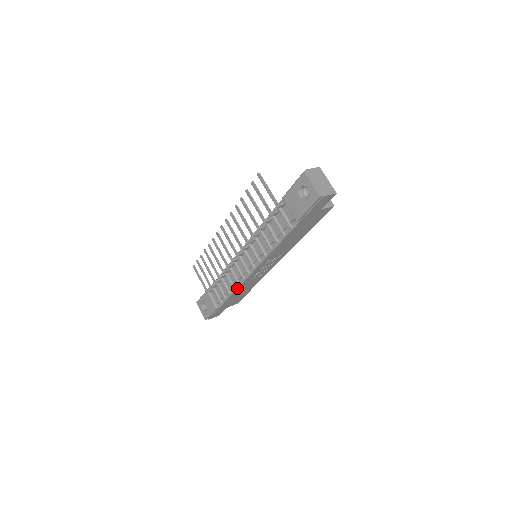
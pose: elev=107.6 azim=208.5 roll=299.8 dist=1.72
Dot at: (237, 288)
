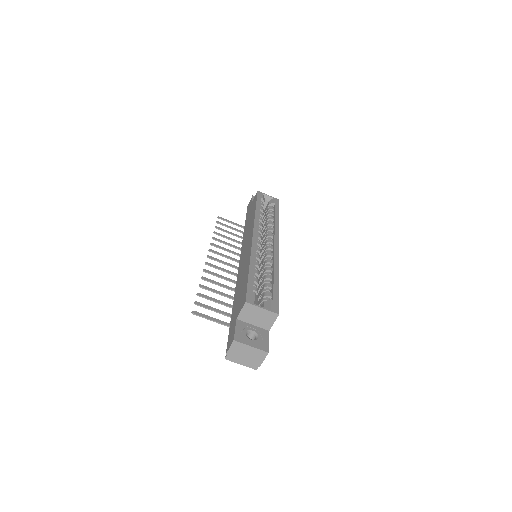
Dot at: occluded
